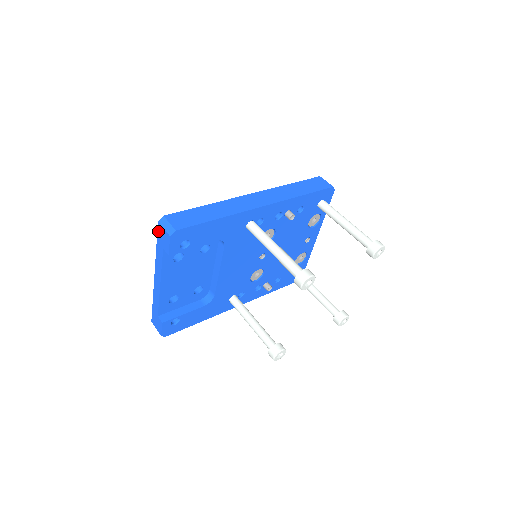
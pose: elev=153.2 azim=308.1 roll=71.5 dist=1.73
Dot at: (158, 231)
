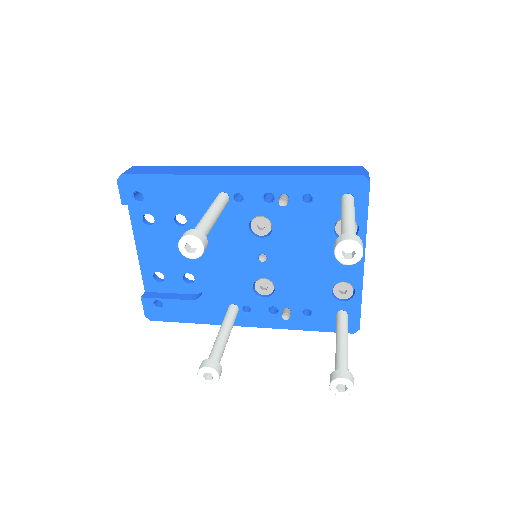
Dot at: occluded
